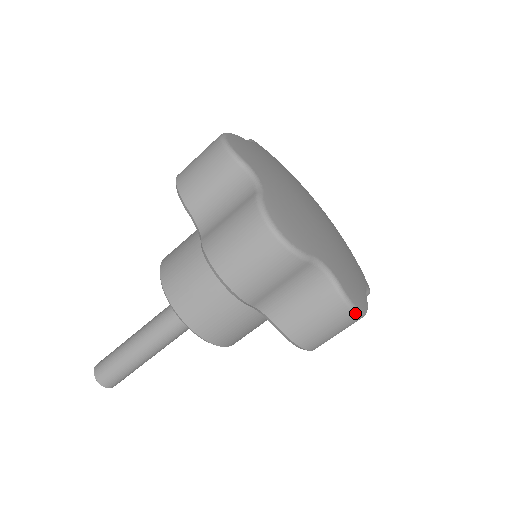
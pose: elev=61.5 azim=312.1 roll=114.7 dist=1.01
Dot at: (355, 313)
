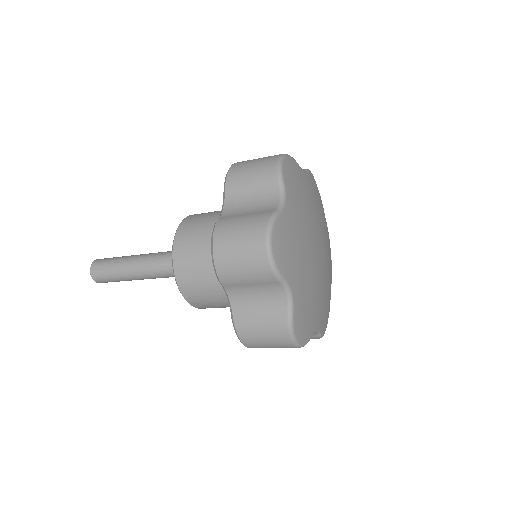
Dot at: (292, 340)
